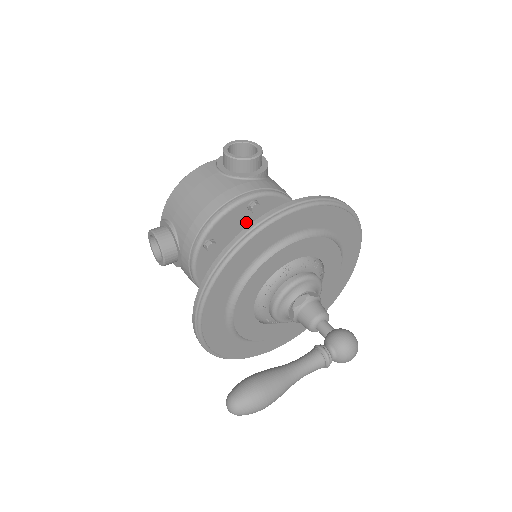
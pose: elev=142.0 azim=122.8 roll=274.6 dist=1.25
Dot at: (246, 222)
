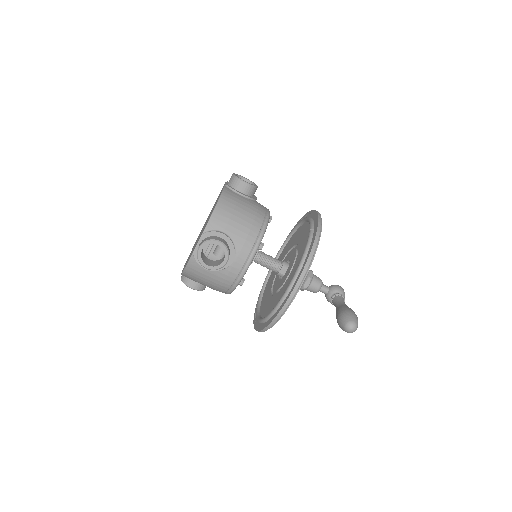
Dot at: occluded
